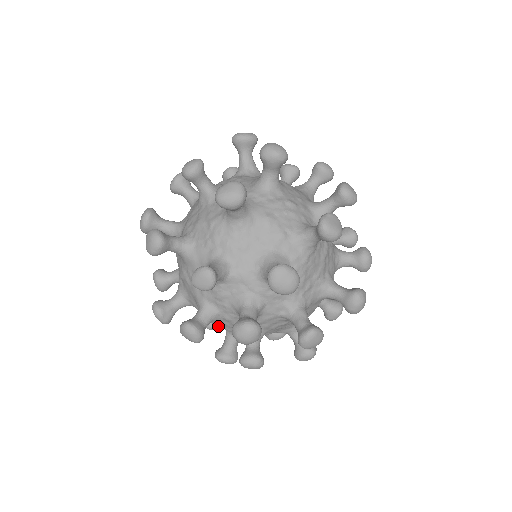
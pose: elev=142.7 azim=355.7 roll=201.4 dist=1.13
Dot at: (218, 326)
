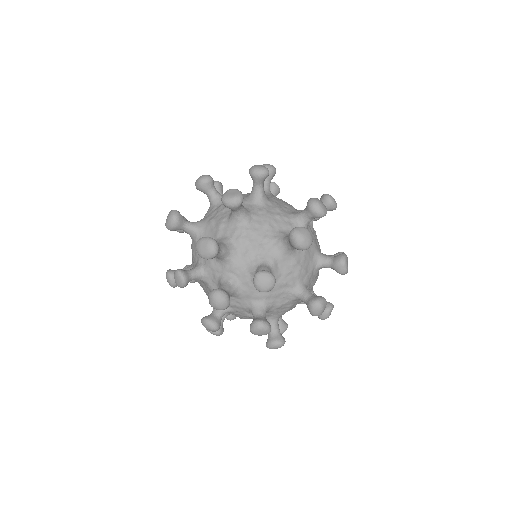
Dot at: (283, 329)
